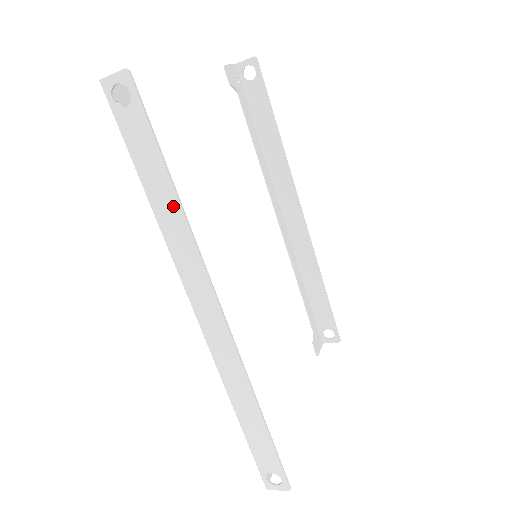
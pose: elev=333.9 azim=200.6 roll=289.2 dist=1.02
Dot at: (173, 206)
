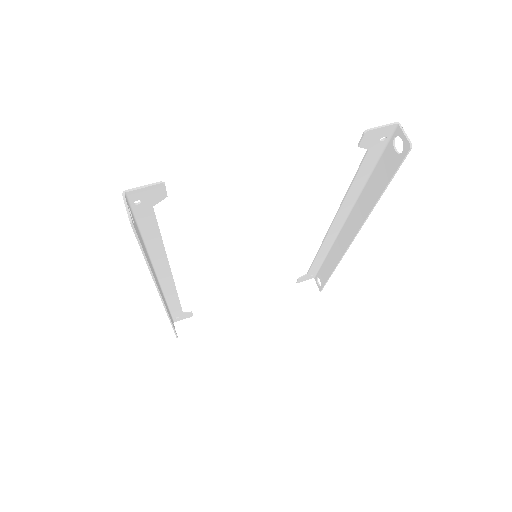
Dot at: occluded
